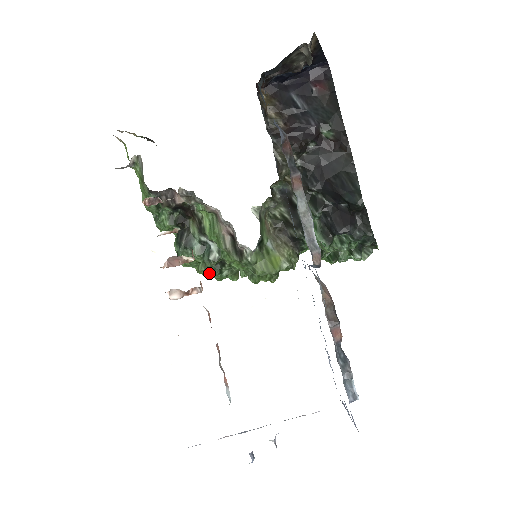
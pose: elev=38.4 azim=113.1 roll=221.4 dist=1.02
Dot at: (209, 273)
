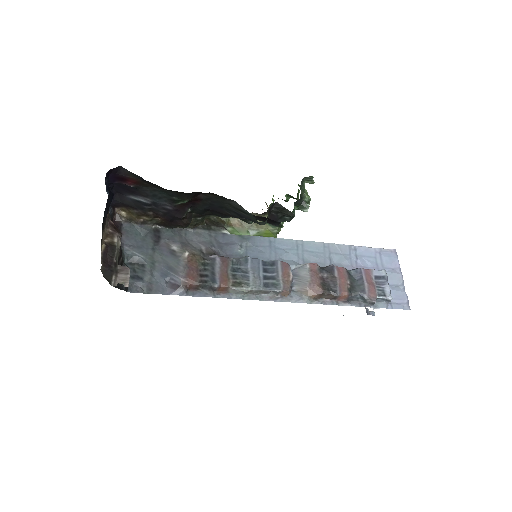
Dot at: occluded
